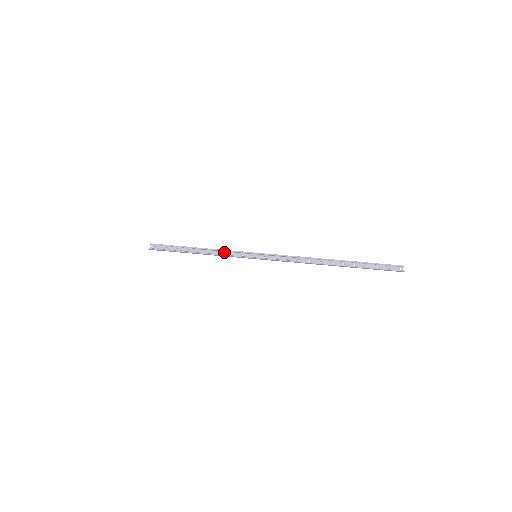
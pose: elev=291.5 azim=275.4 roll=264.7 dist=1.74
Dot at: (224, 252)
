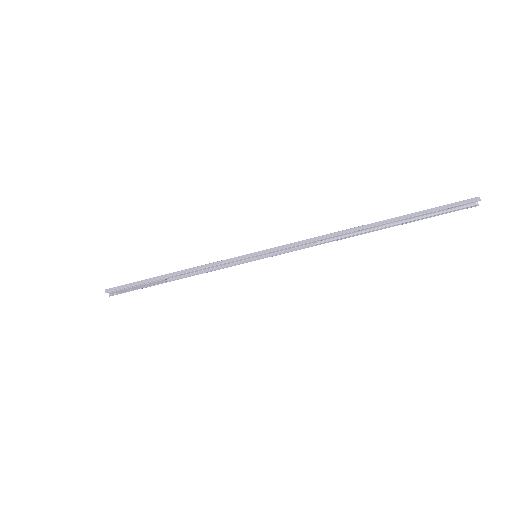
Dot at: (209, 266)
